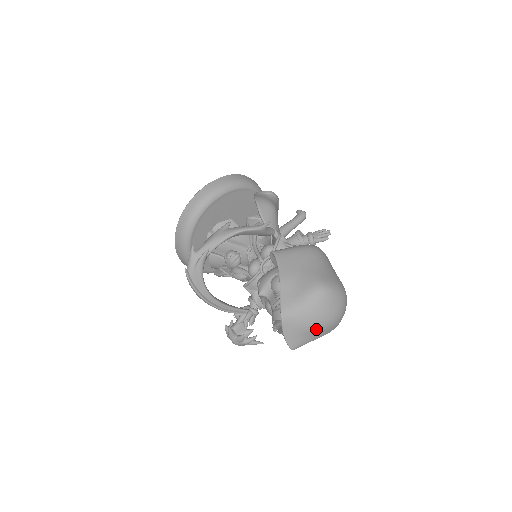
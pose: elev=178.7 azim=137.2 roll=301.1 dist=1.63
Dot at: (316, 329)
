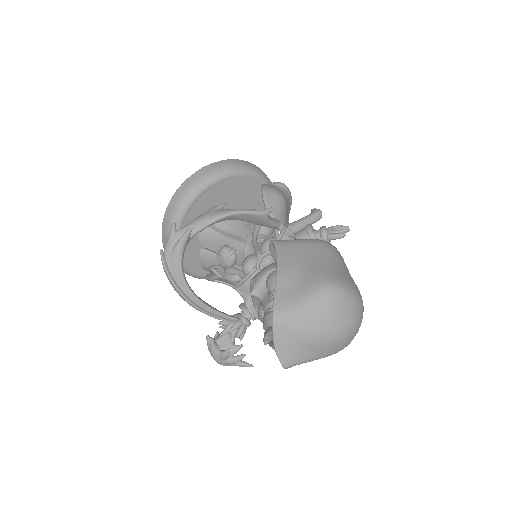
Dot at: (318, 342)
